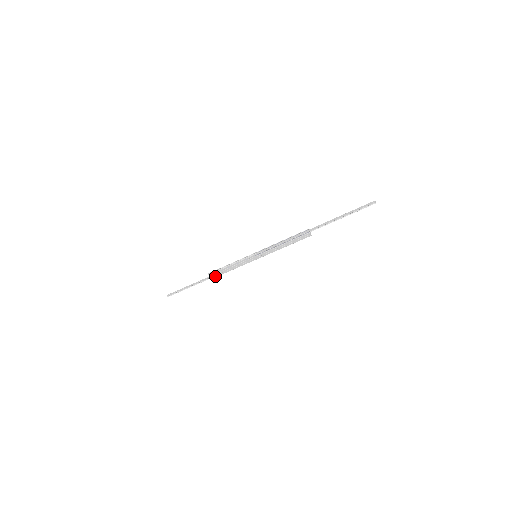
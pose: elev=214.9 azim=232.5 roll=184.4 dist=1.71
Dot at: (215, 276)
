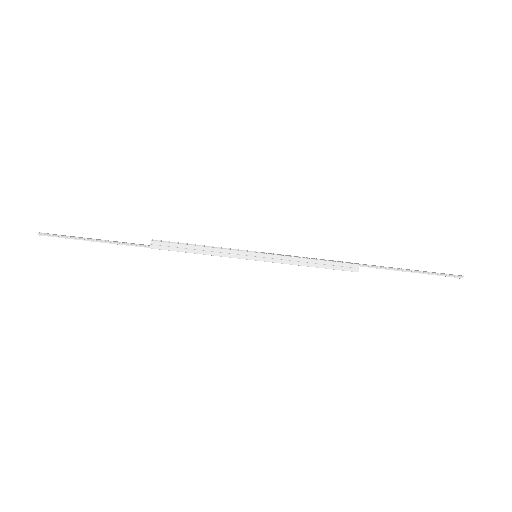
Dot at: (165, 247)
